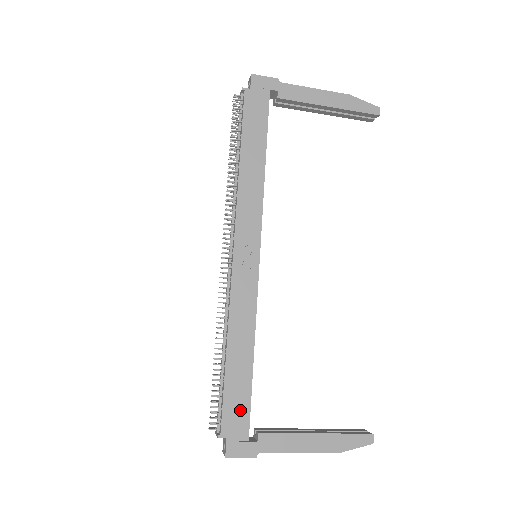
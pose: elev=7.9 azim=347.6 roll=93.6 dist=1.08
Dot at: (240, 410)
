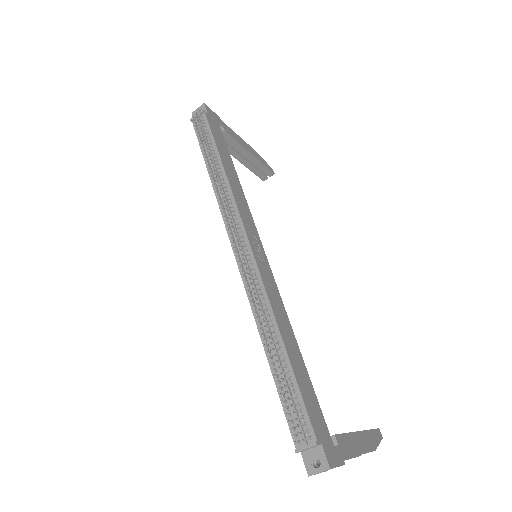
Dot at: (316, 409)
